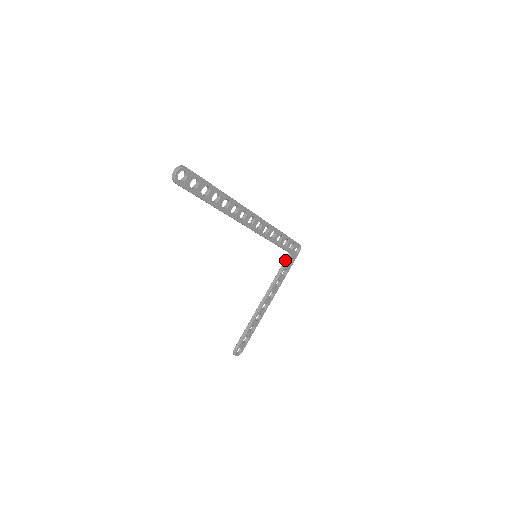
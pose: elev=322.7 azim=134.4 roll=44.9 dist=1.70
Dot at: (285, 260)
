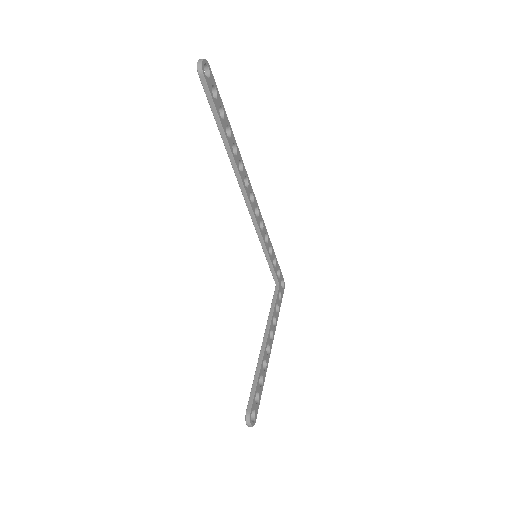
Dot at: (274, 292)
